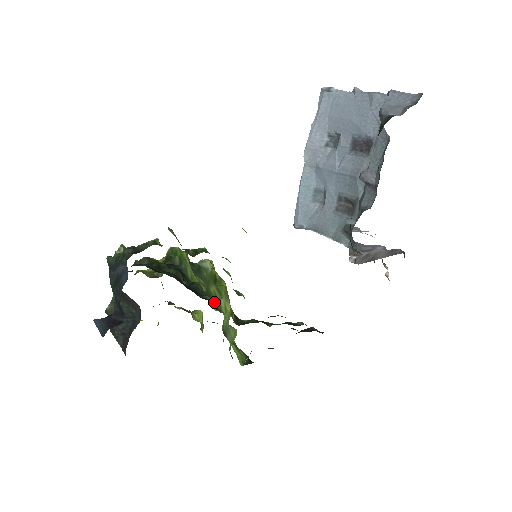
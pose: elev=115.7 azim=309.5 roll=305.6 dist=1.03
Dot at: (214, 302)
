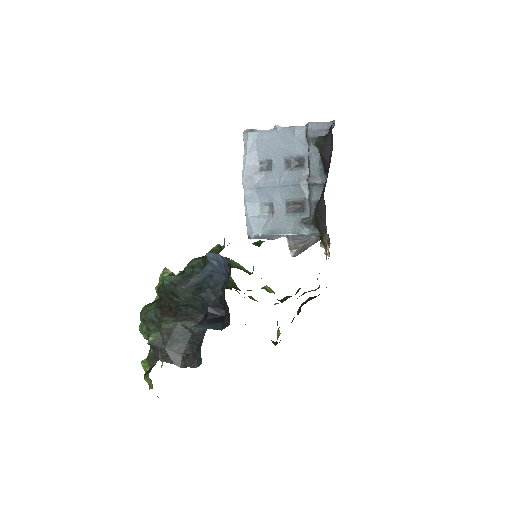
Dot at: occluded
